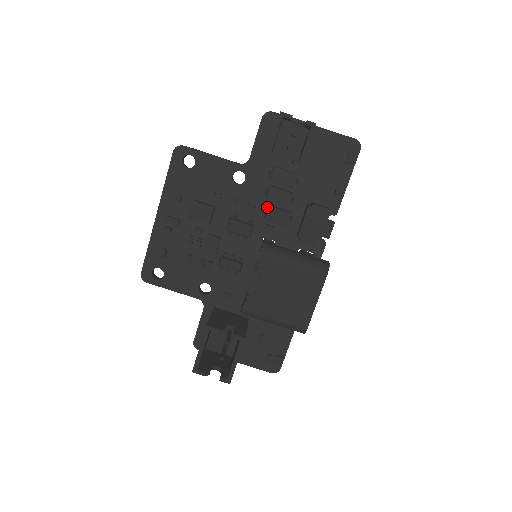
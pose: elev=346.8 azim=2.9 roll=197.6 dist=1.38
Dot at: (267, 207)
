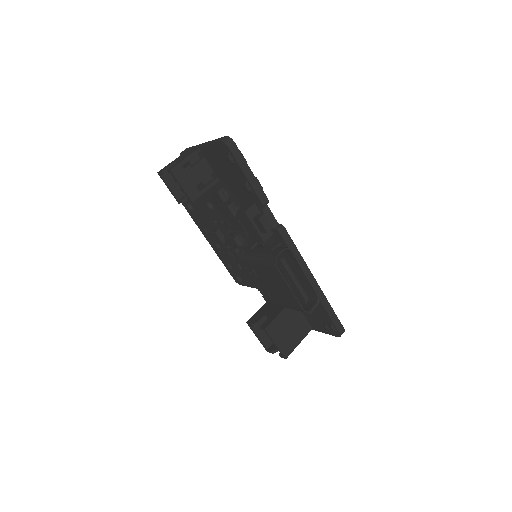
Dot at: (230, 221)
